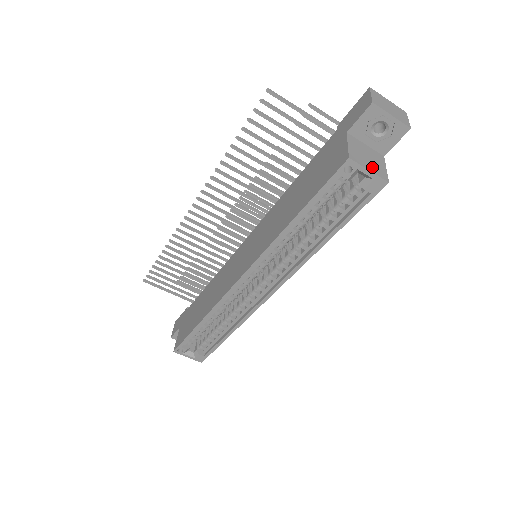
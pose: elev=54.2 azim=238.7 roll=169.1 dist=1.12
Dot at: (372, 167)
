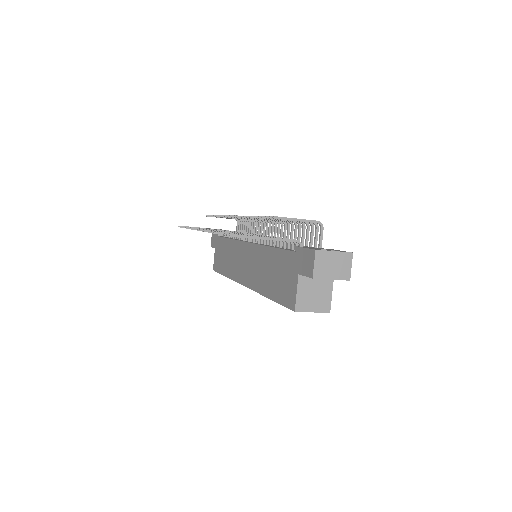
Dot at: (316, 305)
